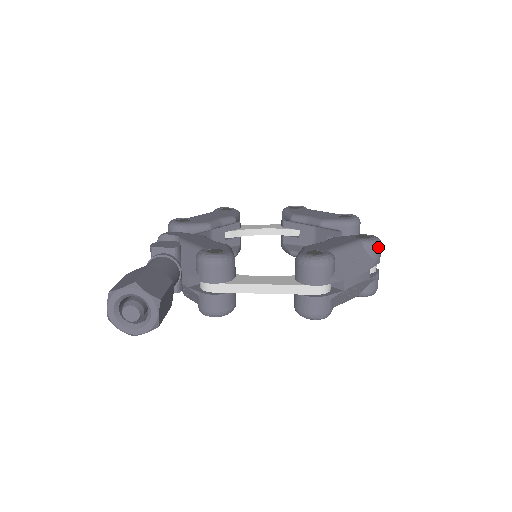
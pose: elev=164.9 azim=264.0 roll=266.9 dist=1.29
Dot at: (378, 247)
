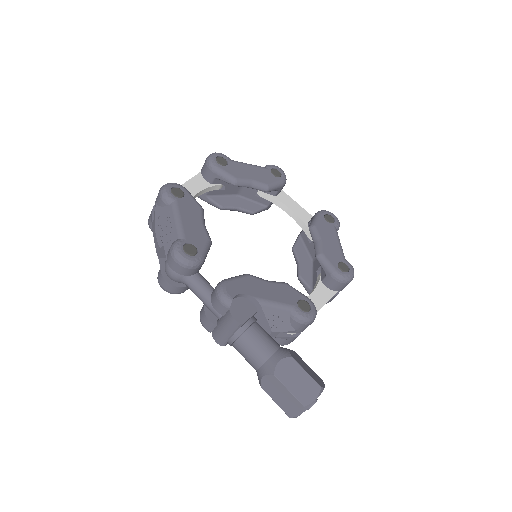
Dot at: occluded
